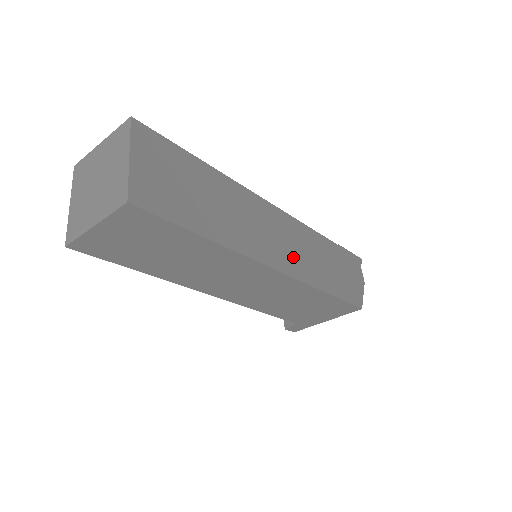
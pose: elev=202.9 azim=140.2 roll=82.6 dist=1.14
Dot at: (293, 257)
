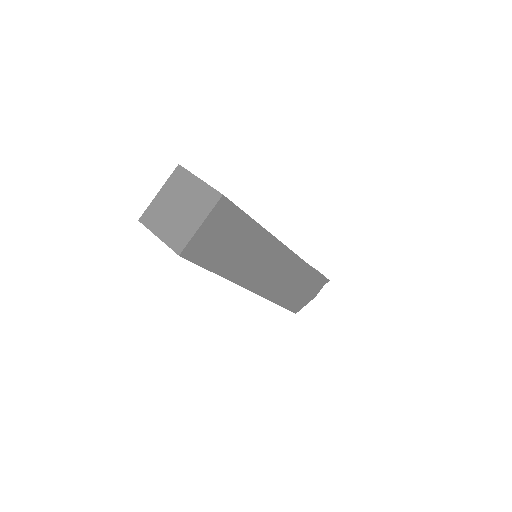
Dot at: (271, 282)
